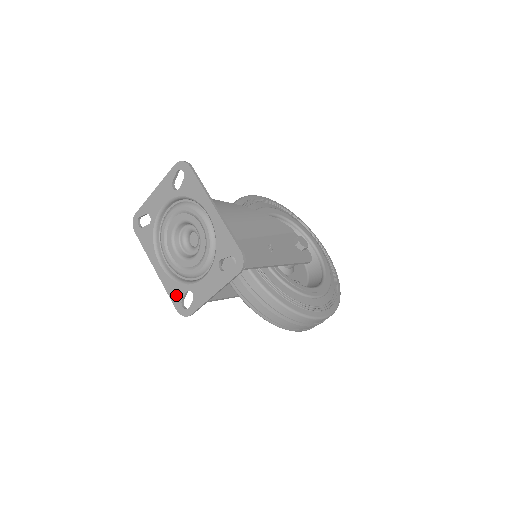
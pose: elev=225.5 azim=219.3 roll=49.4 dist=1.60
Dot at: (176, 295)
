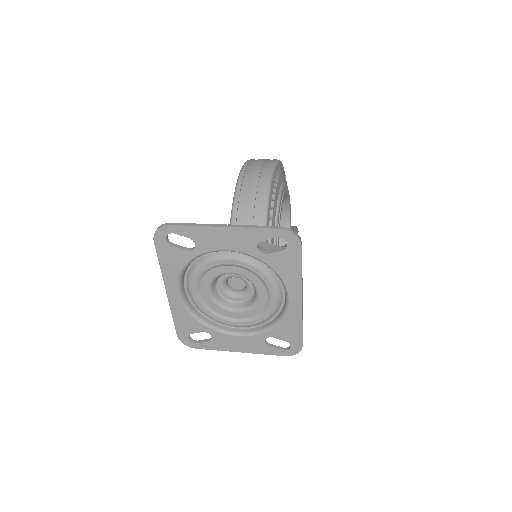
Dot at: (186, 327)
